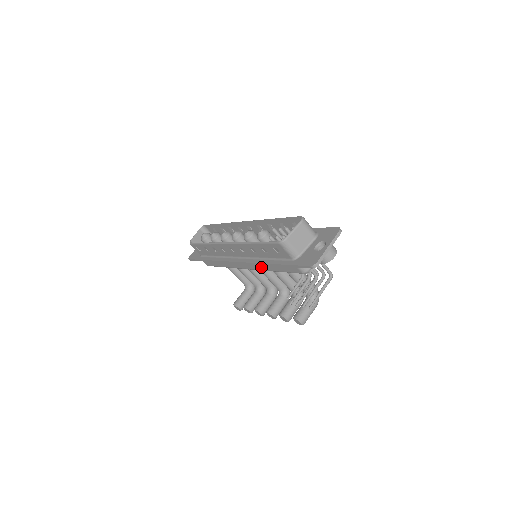
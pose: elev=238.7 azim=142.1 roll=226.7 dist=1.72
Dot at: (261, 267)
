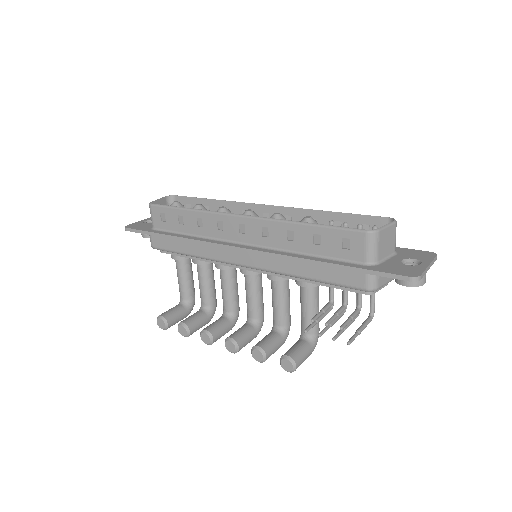
Dot at: (280, 266)
